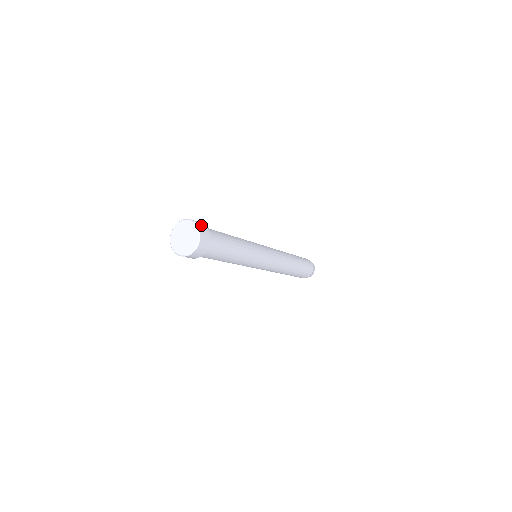
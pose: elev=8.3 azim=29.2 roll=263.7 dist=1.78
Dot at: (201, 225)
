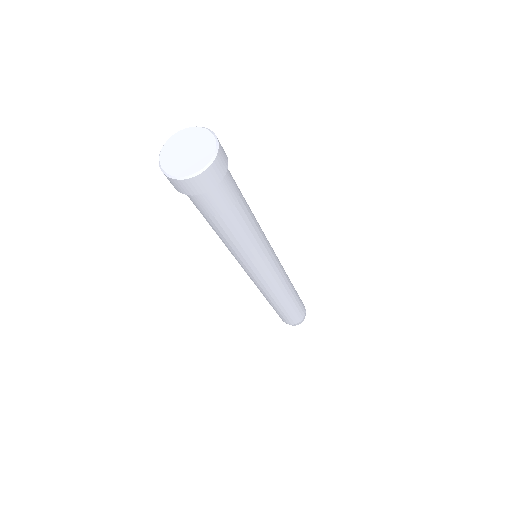
Dot at: (222, 161)
